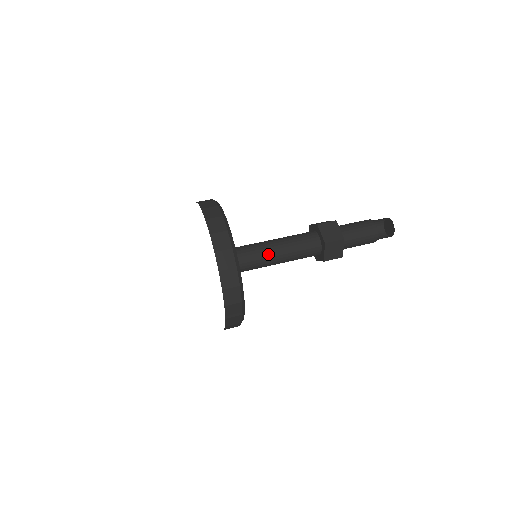
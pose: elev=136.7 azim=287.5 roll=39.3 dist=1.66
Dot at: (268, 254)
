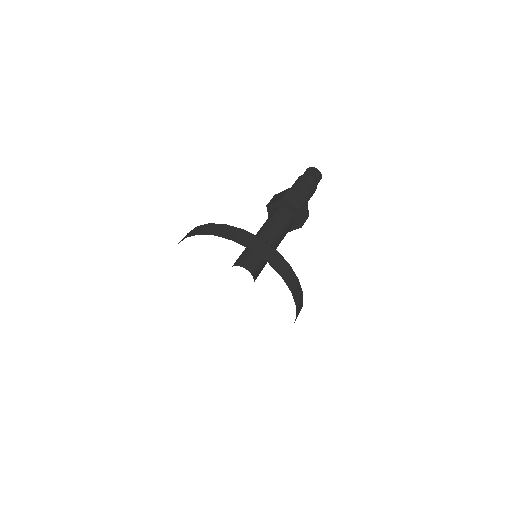
Dot at: occluded
